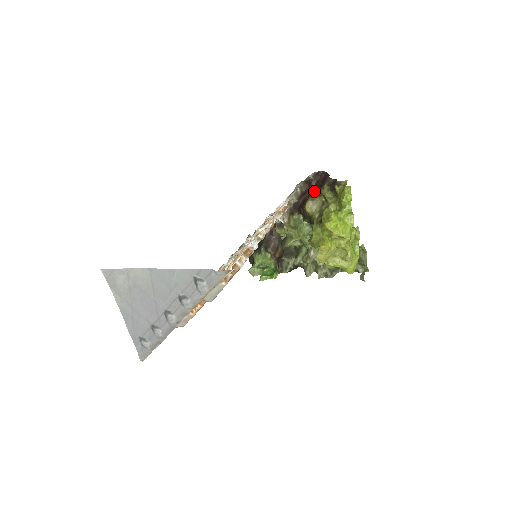
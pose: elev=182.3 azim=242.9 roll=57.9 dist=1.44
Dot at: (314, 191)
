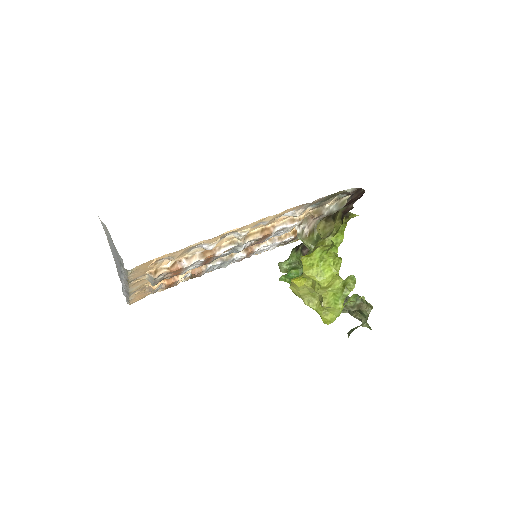
Dot at: (337, 211)
